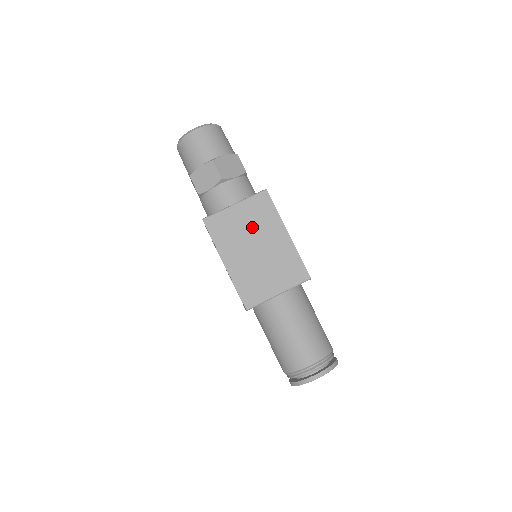
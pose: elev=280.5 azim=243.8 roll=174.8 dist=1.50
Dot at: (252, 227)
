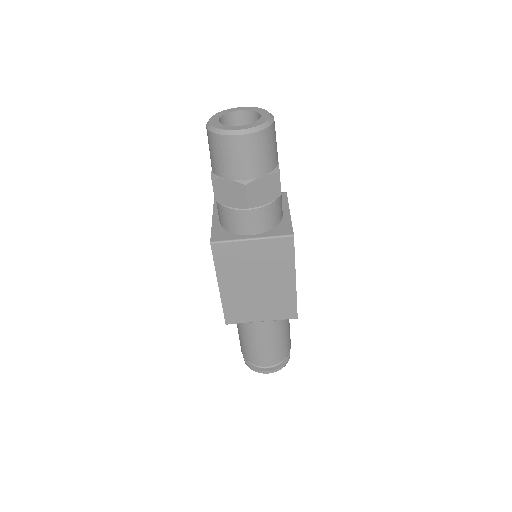
Dot at: (261, 265)
